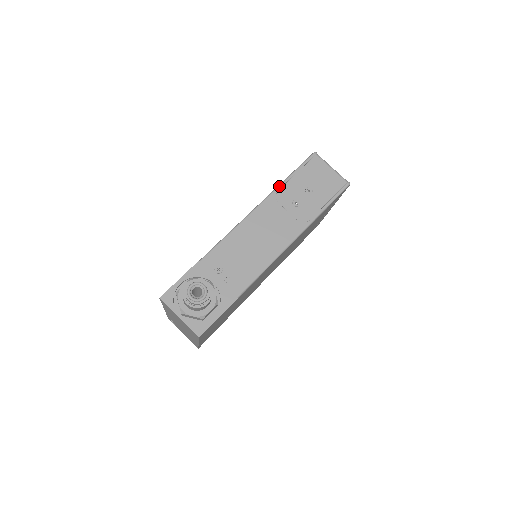
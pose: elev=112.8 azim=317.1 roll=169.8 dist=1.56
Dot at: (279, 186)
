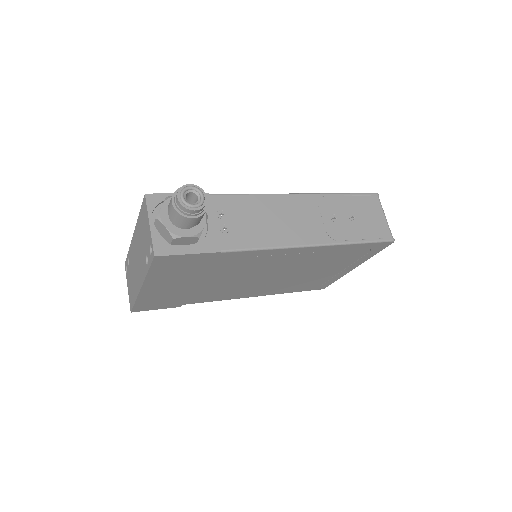
Dot at: (328, 193)
